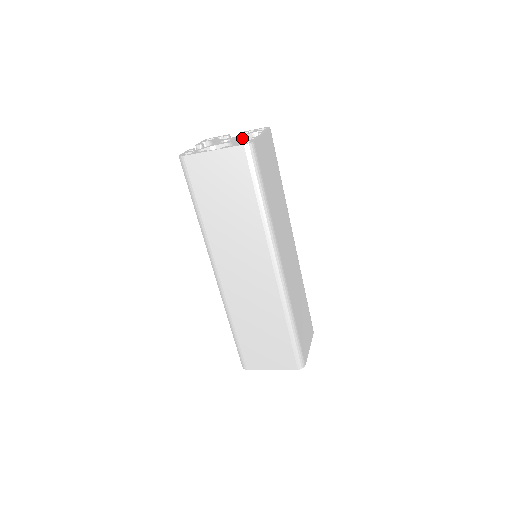
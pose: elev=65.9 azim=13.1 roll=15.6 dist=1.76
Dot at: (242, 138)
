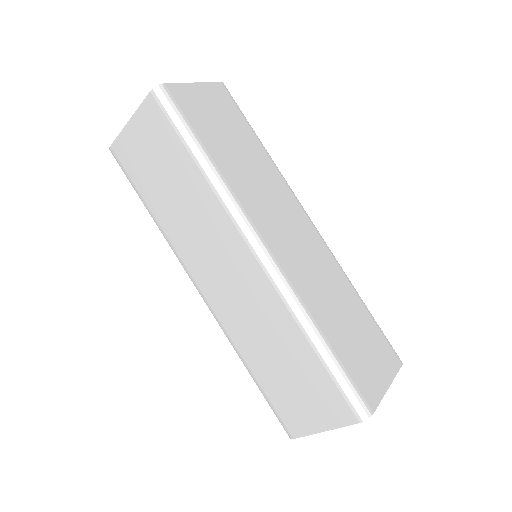
Dot at: occluded
